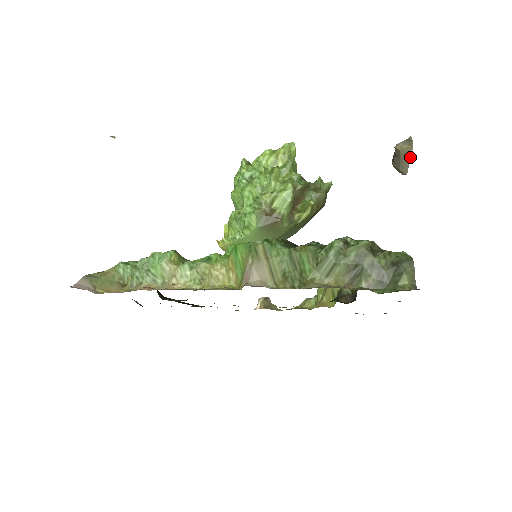
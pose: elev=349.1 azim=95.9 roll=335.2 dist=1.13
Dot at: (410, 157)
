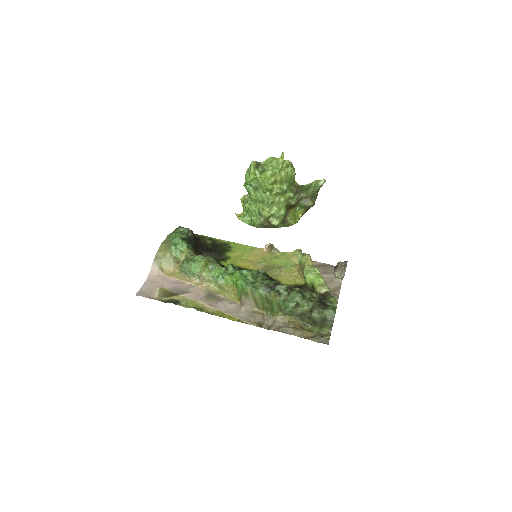
Dot at: occluded
